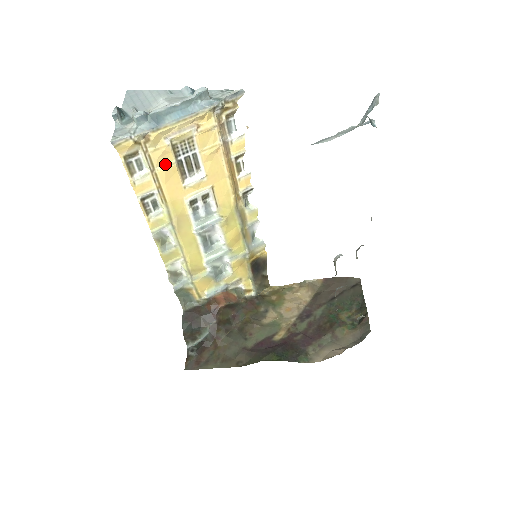
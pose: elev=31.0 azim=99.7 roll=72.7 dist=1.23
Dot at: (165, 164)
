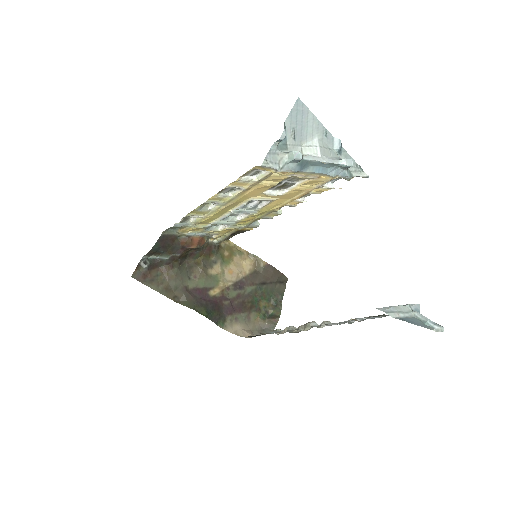
Dot at: (271, 182)
